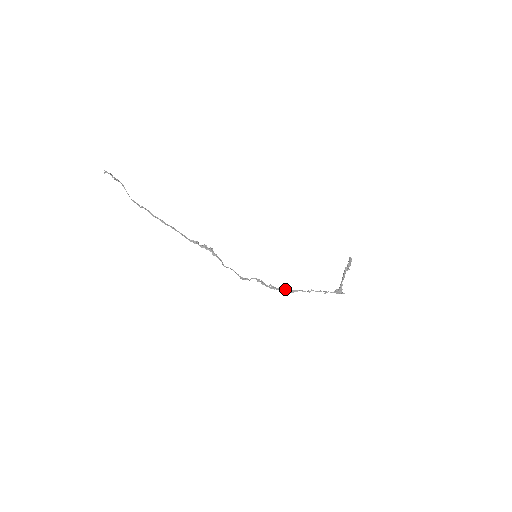
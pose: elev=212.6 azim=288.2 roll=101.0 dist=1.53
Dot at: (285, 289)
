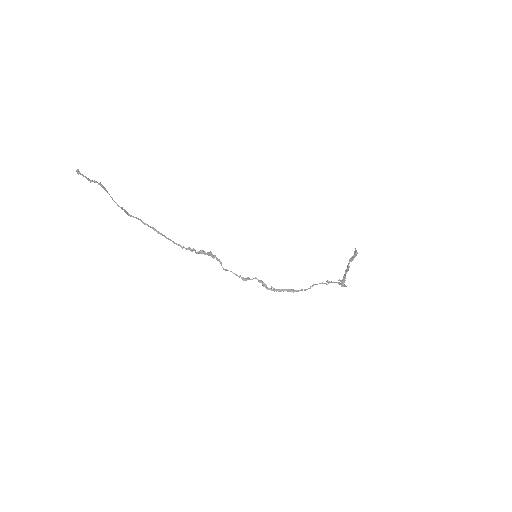
Dot at: (286, 290)
